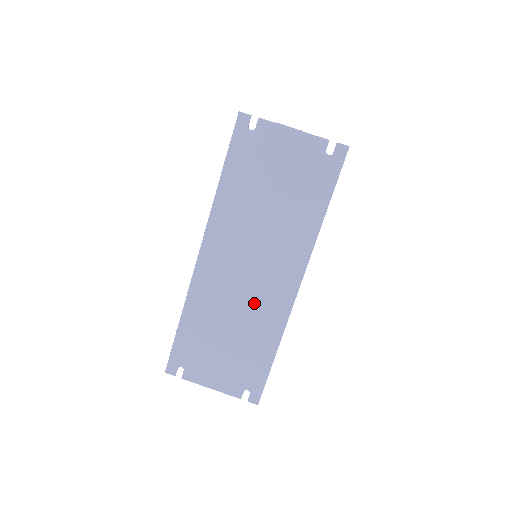
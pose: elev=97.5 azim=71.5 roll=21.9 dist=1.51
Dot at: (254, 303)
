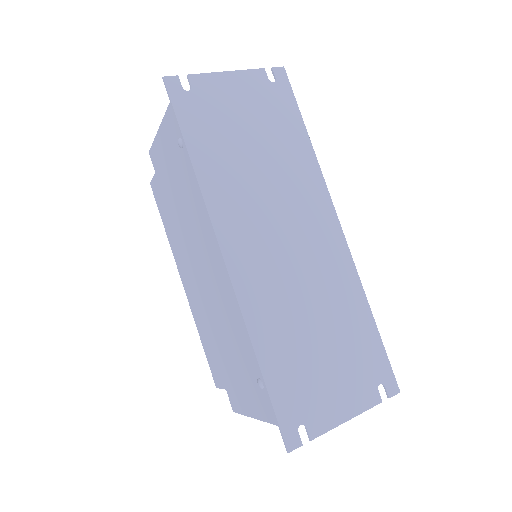
Dot at: (316, 275)
